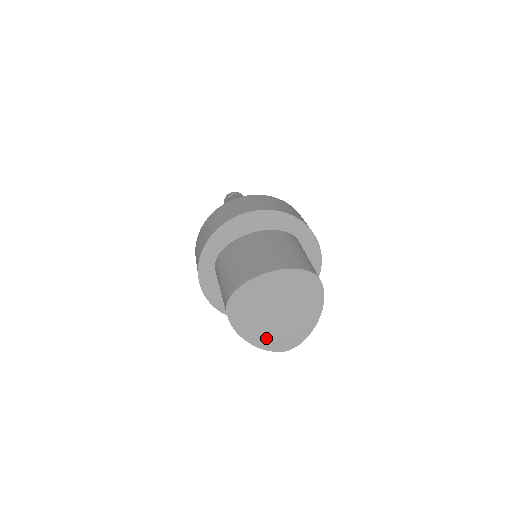
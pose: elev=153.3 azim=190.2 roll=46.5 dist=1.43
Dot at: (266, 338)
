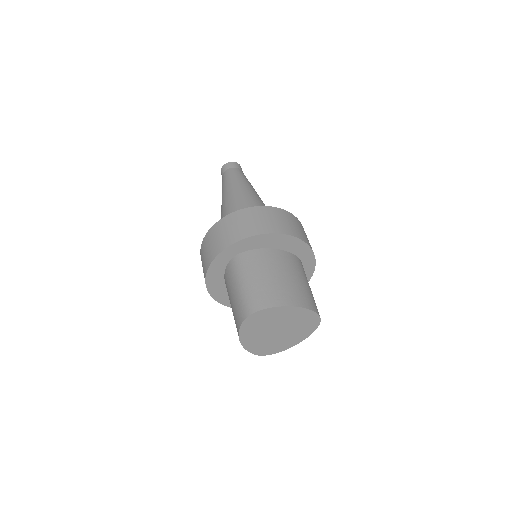
Dot at: (255, 344)
